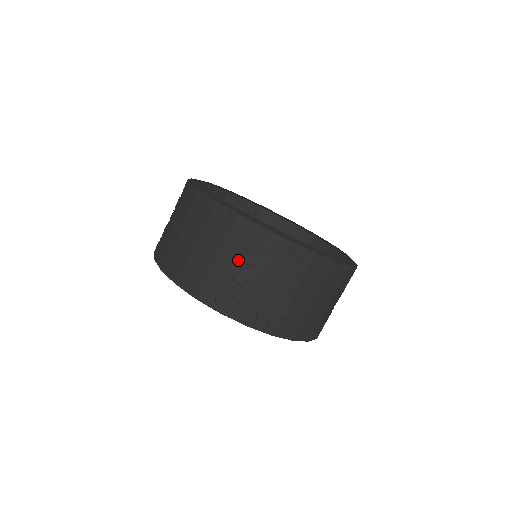
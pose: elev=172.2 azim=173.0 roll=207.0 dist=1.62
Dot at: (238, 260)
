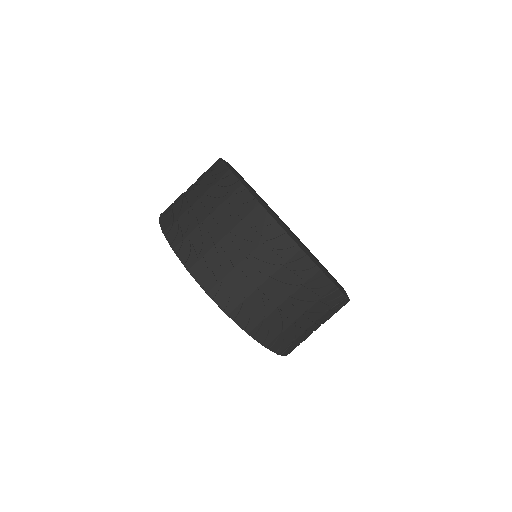
Dot at: (225, 226)
